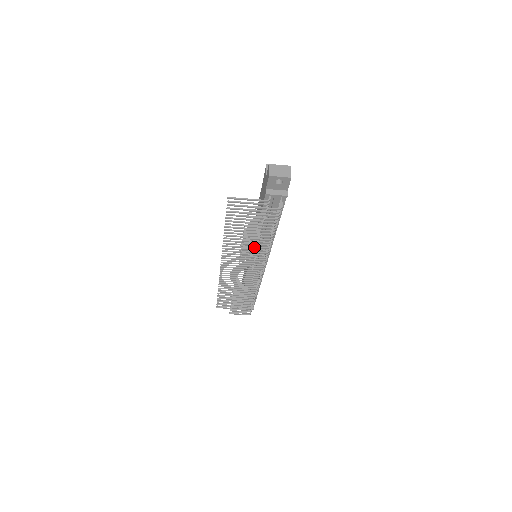
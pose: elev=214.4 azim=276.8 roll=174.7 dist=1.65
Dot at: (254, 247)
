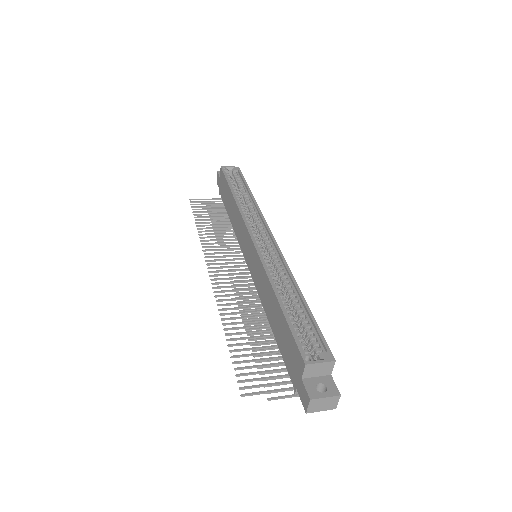
Dot at: (260, 324)
